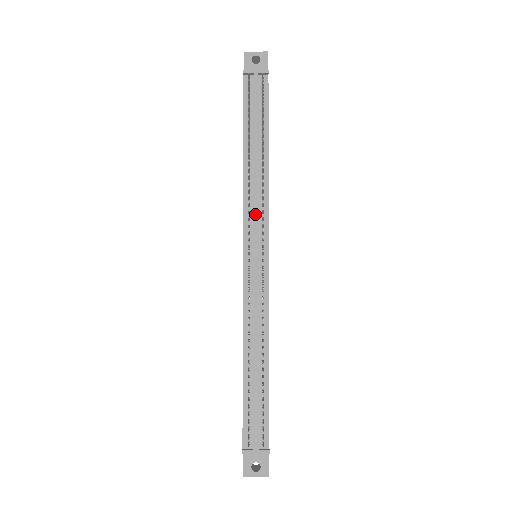
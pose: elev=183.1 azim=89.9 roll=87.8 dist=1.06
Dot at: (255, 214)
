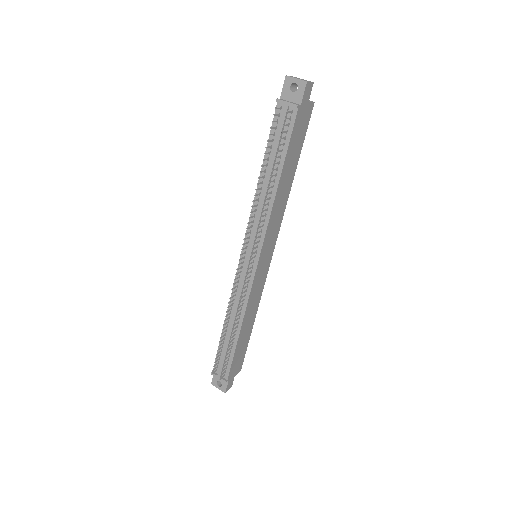
Dot at: (254, 231)
